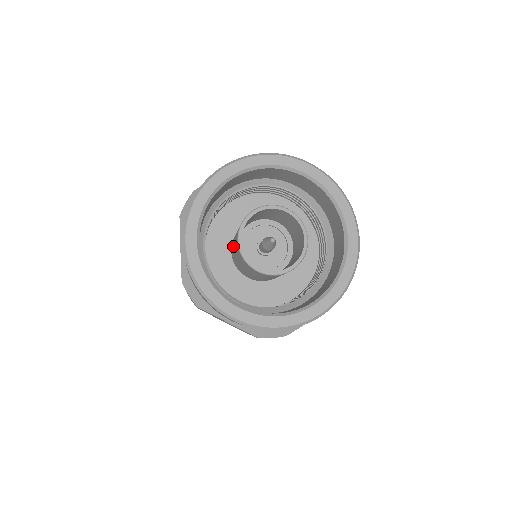
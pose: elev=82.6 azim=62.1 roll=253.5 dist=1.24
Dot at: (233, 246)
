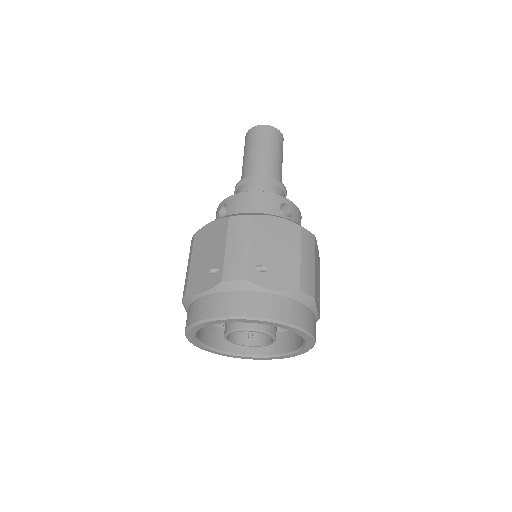
Dot at: occluded
